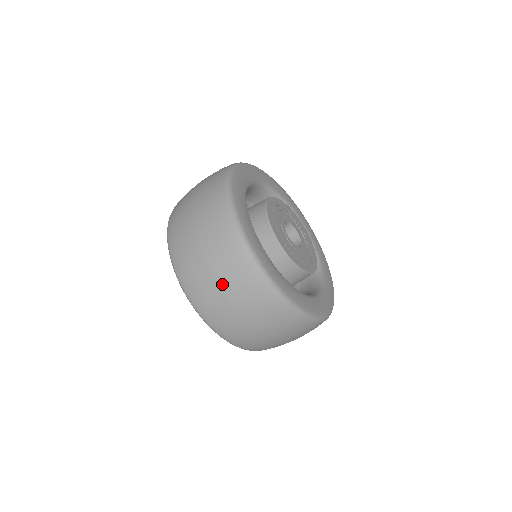
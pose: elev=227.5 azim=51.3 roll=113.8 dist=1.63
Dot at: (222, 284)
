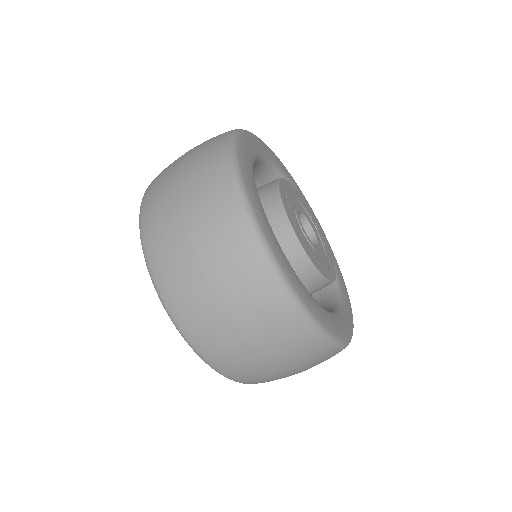
Dot at: (243, 328)
